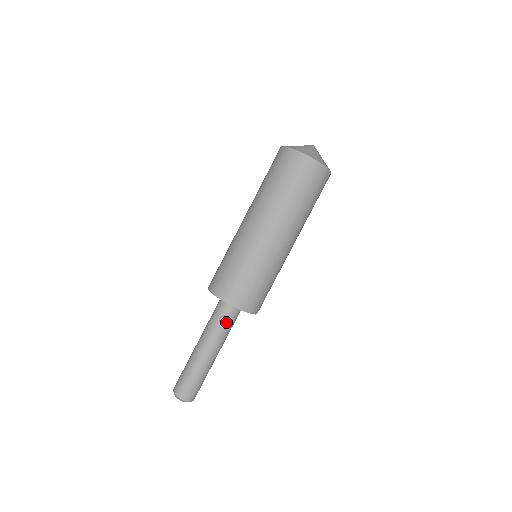
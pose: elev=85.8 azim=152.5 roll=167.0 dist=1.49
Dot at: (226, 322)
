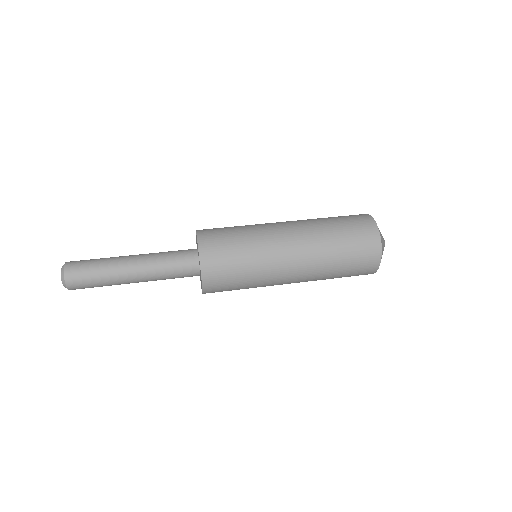
Dot at: (175, 258)
